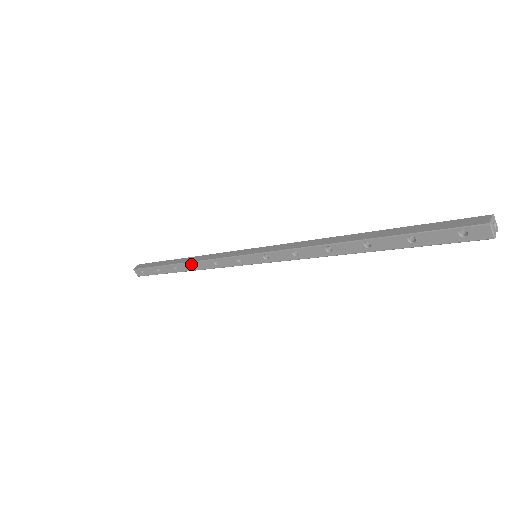
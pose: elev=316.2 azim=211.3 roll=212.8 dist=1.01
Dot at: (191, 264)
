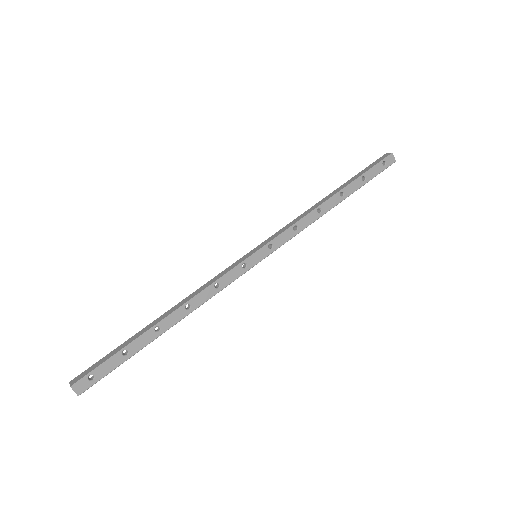
Dot at: (183, 308)
